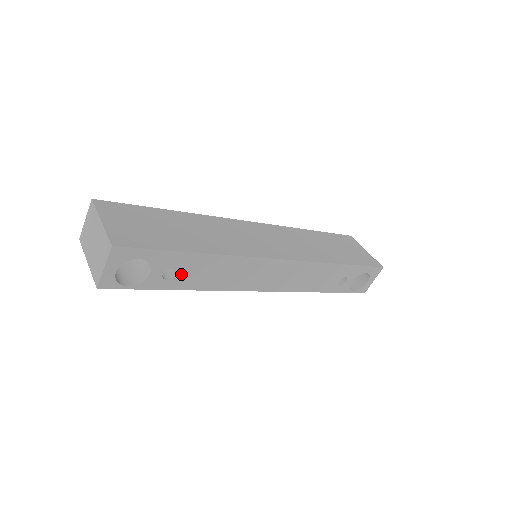
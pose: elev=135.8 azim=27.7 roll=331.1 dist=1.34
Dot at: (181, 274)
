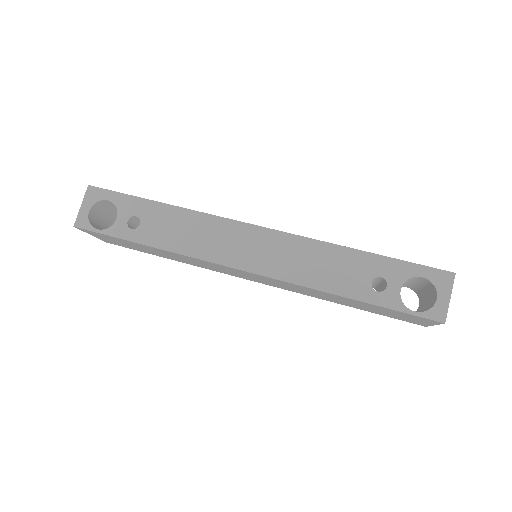
Dot at: (145, 225)
